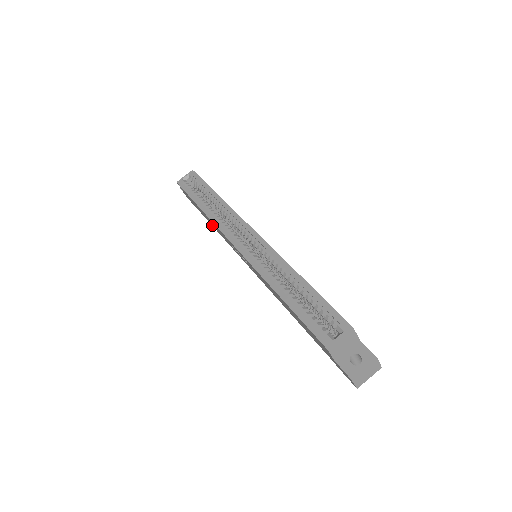
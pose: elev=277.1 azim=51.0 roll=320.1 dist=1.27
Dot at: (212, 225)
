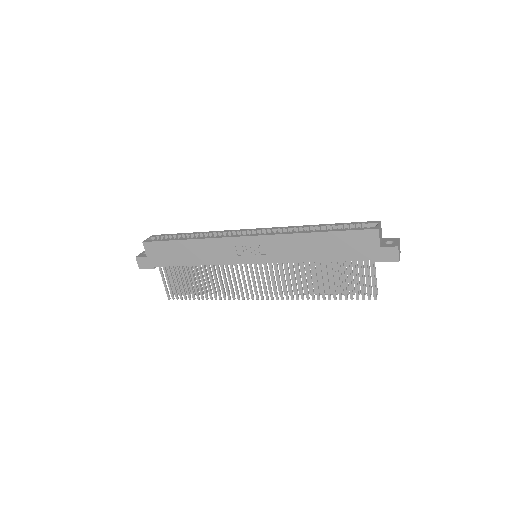
Dot at: (193, 262)
